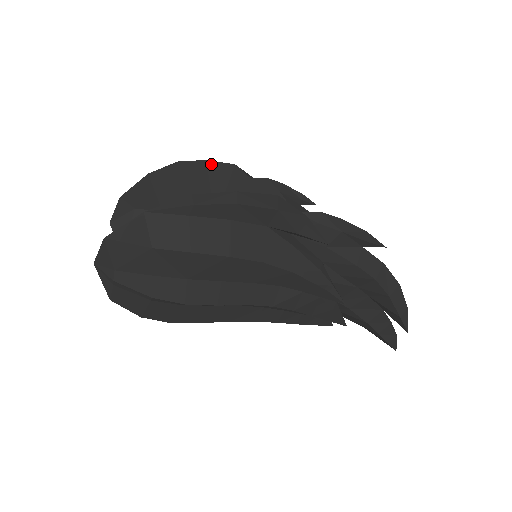
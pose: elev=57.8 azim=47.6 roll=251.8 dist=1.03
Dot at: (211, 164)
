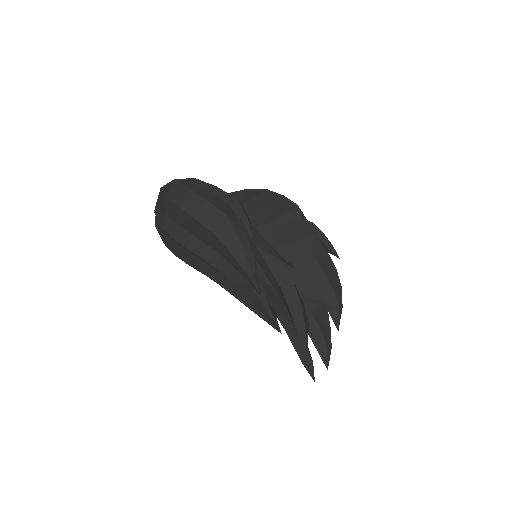
Dot at: (284, 199)
